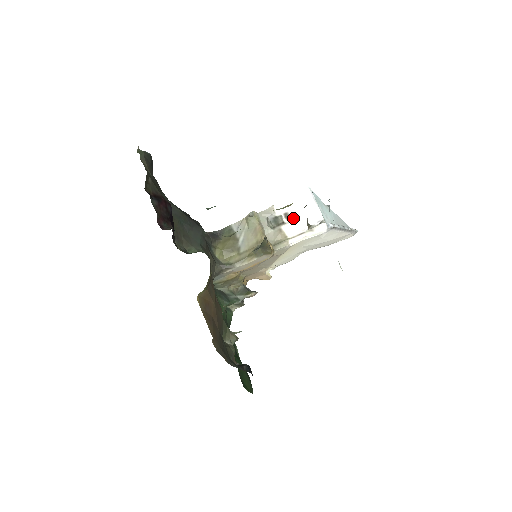
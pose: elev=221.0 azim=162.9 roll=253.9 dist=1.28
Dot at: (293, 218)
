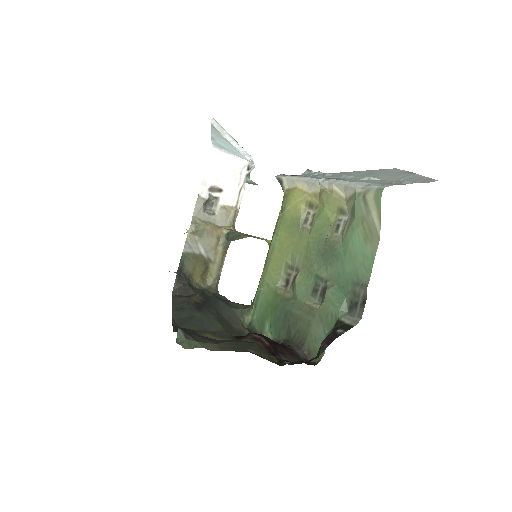
Dot at: (222, 186)
